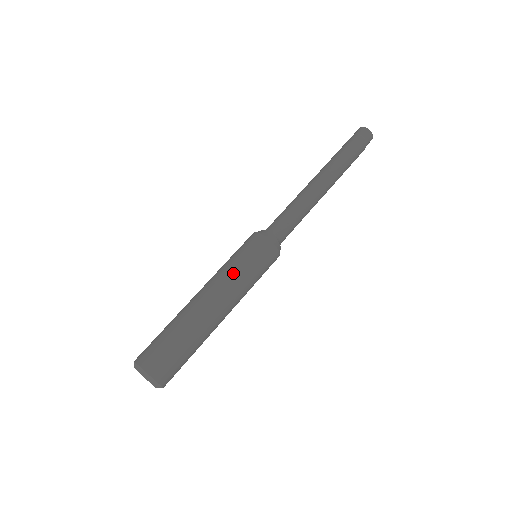
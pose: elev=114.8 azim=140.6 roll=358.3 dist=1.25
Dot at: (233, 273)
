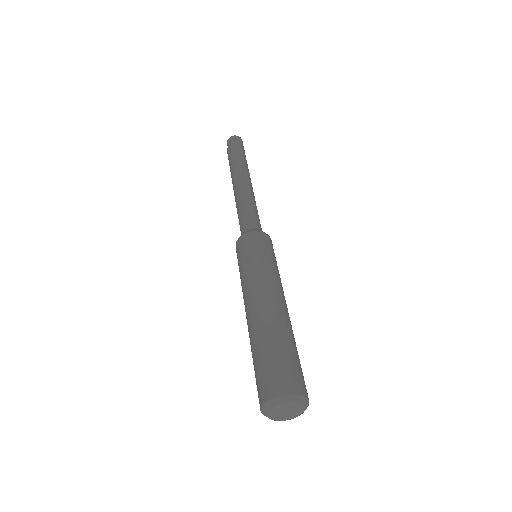
Dot at: (268, 269)
